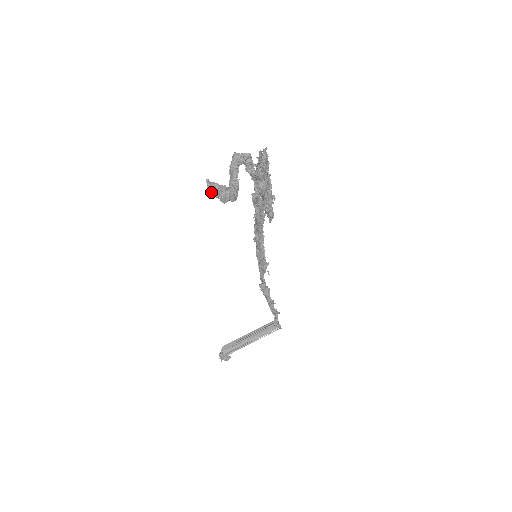
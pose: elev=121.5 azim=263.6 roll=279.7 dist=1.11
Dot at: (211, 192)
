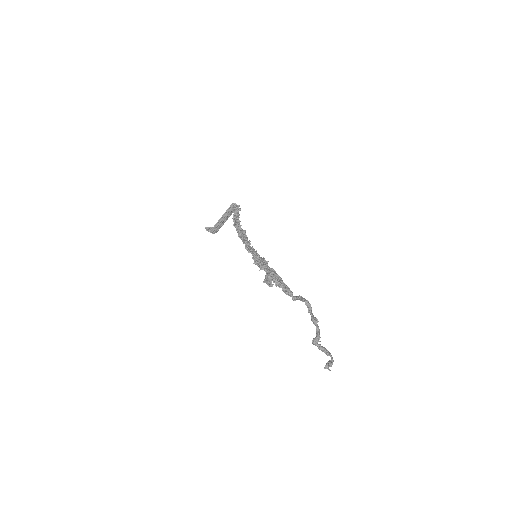
Dot at: (327, 366)
